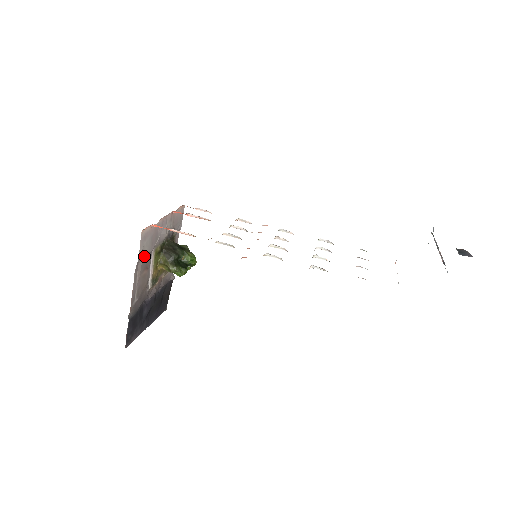
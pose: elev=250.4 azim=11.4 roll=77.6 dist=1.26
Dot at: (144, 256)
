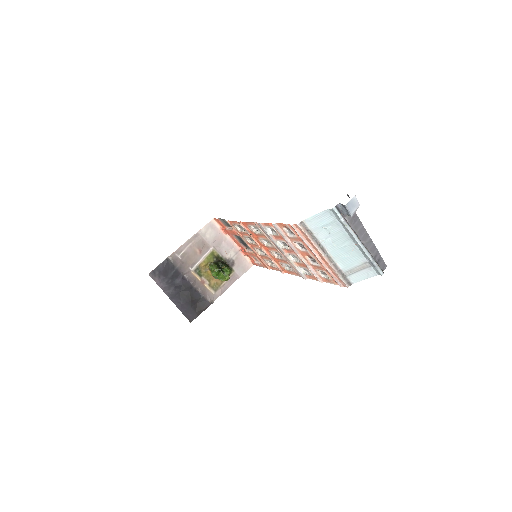
Dot at: (204, 238)
